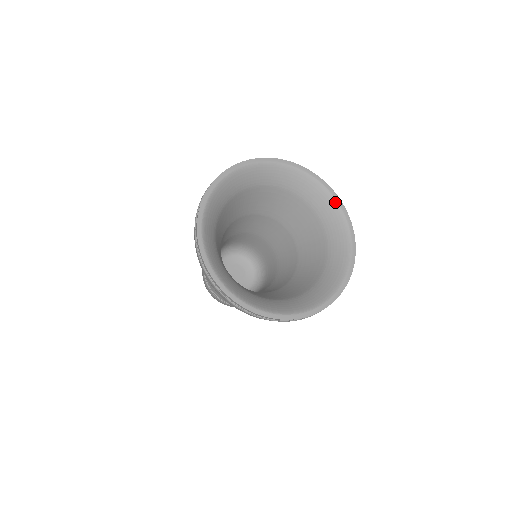
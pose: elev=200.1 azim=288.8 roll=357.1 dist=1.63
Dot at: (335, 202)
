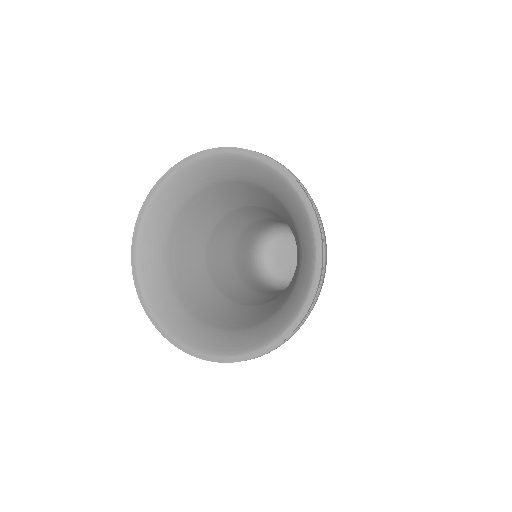
Dot at: (289, 185)
